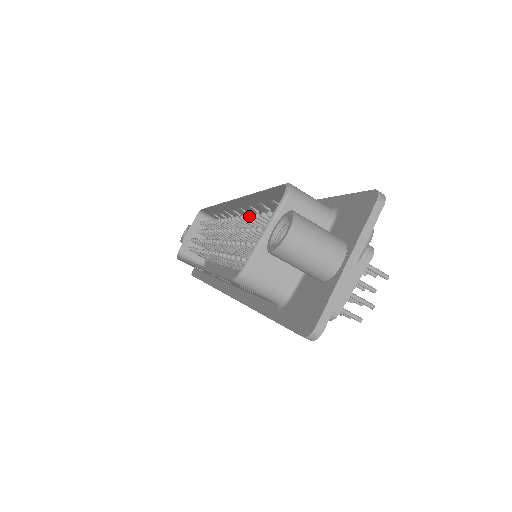
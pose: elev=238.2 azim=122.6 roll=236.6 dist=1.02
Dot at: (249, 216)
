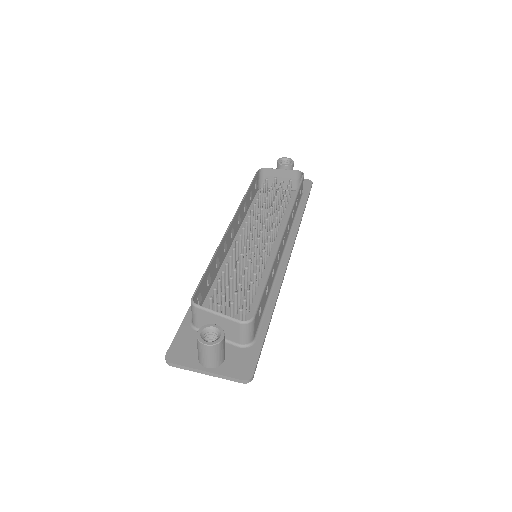
Dot at: (254, 273)
